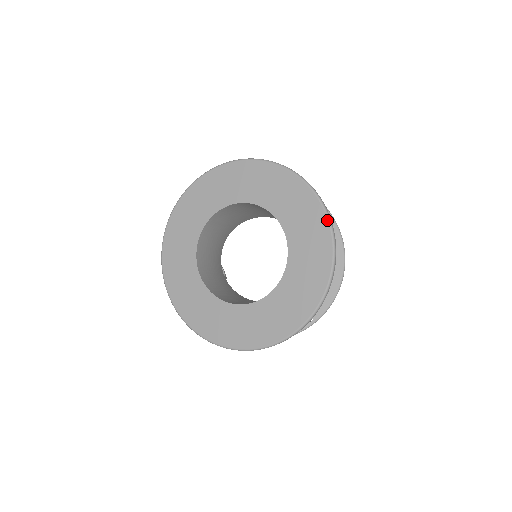
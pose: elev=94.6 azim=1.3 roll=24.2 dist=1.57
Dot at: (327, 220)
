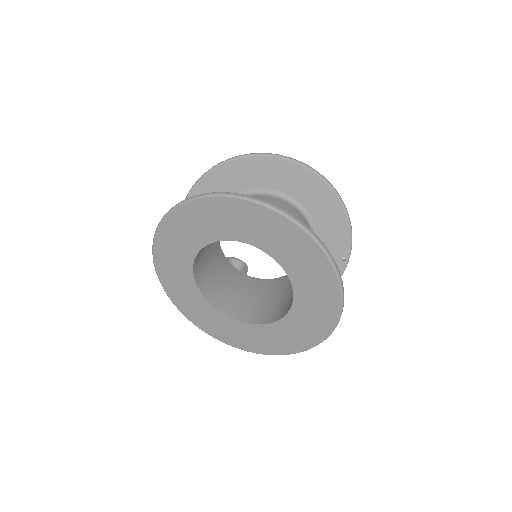
Dot at: (291, 222)
